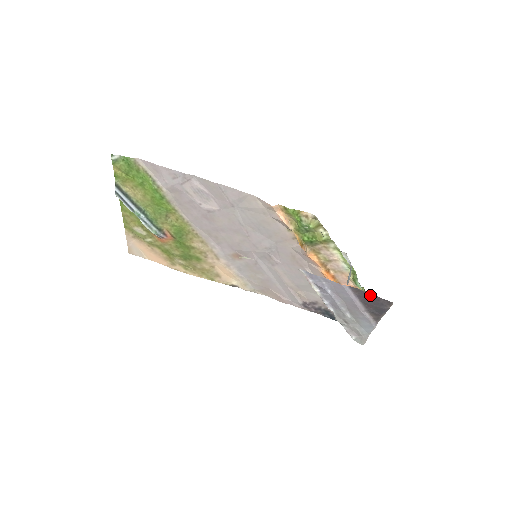
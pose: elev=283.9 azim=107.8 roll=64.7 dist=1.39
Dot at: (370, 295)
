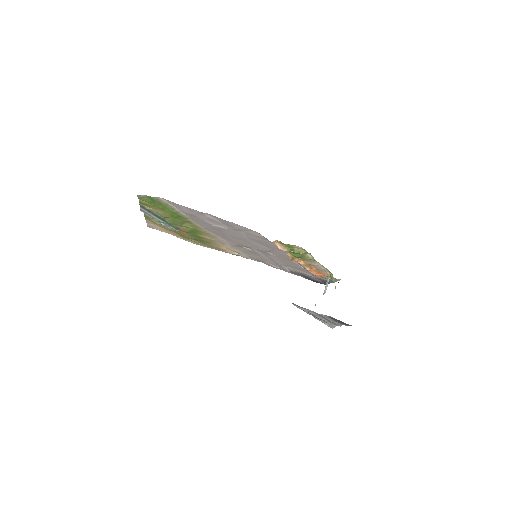
Dot at: (338, 320)
